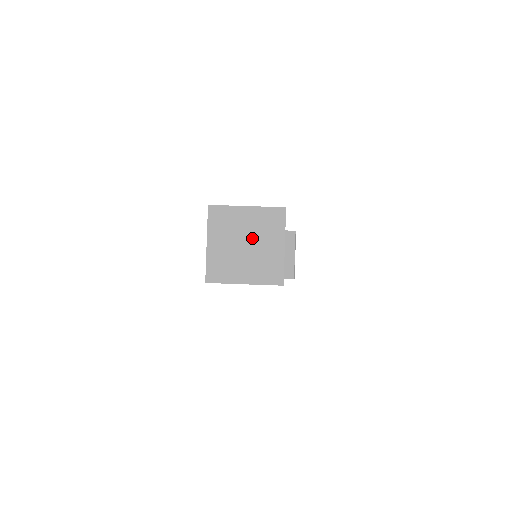
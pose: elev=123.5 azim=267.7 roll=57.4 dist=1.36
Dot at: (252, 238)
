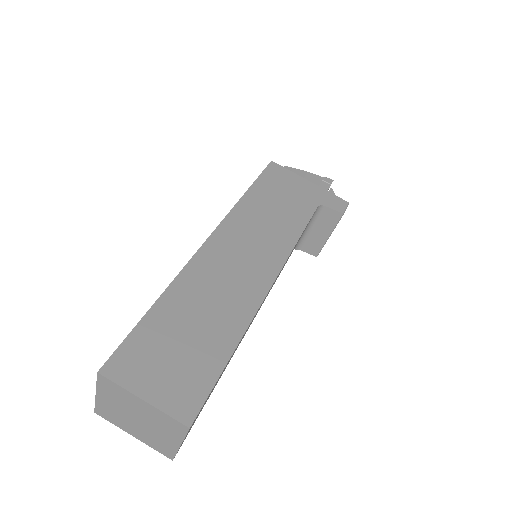
Dot at: (145, 420)
